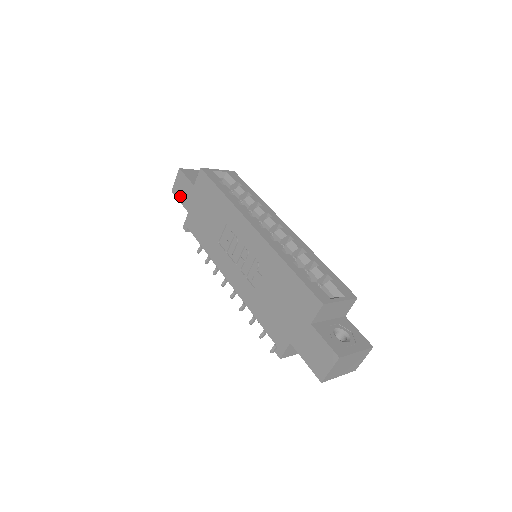
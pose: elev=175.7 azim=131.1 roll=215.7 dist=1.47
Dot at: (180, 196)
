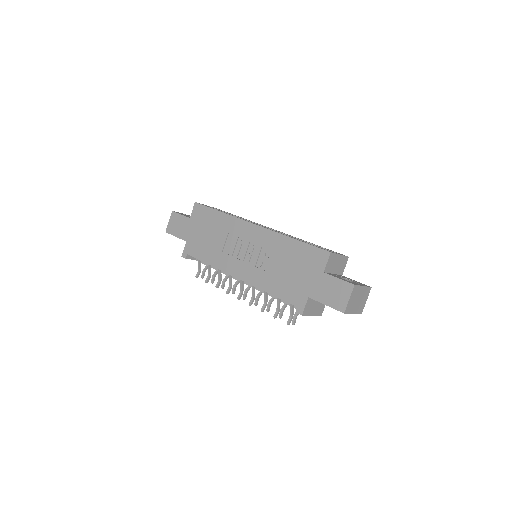
Dot at: (176, 232)
